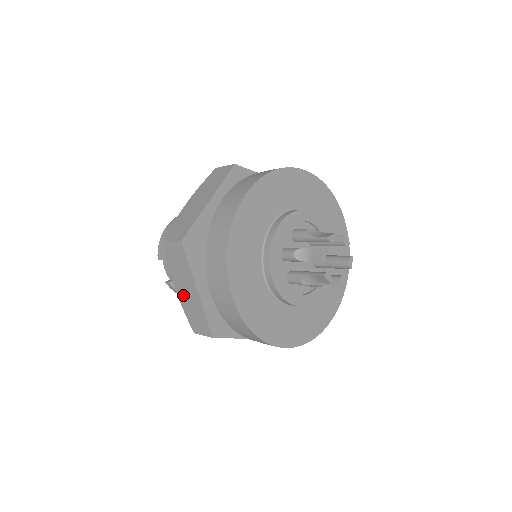
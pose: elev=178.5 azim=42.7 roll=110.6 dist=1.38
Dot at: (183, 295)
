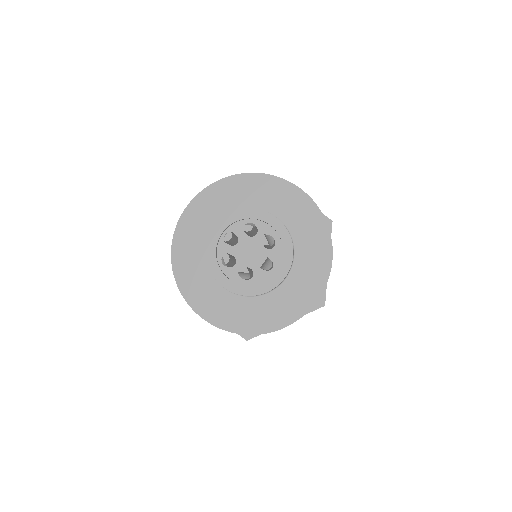
Dot at: occluded
